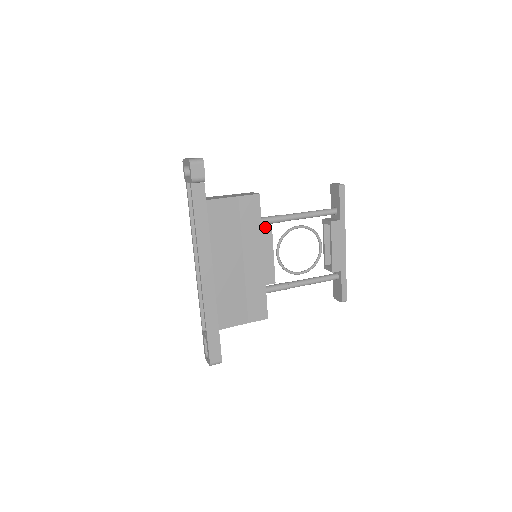
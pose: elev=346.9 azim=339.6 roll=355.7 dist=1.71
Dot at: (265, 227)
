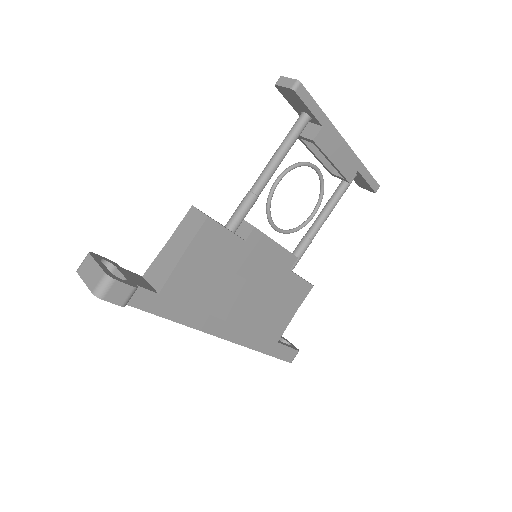
Dot at: occluded
